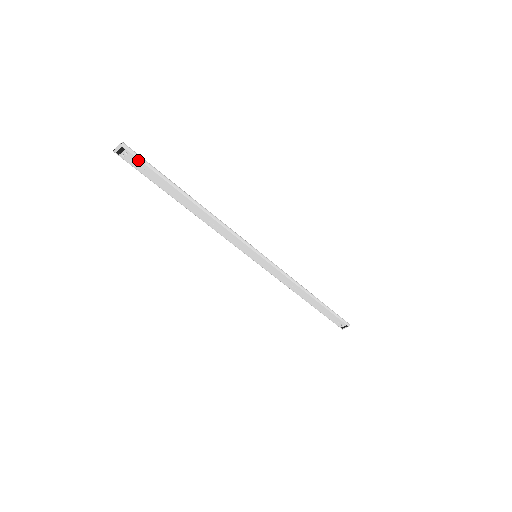
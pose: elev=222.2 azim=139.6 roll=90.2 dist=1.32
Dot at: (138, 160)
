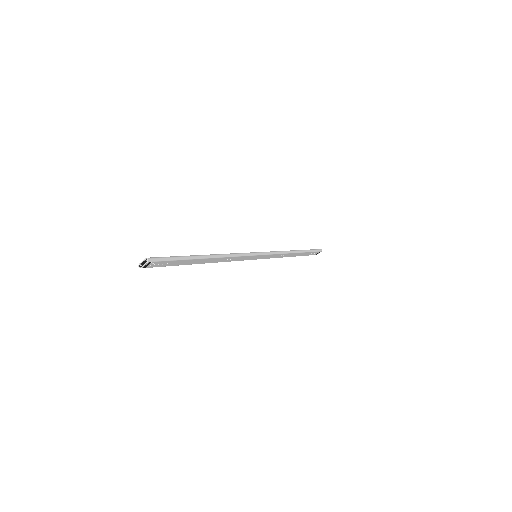
Dot at: (163, 262)
